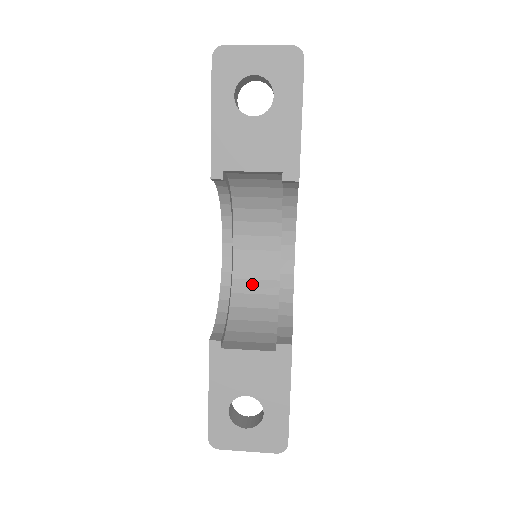
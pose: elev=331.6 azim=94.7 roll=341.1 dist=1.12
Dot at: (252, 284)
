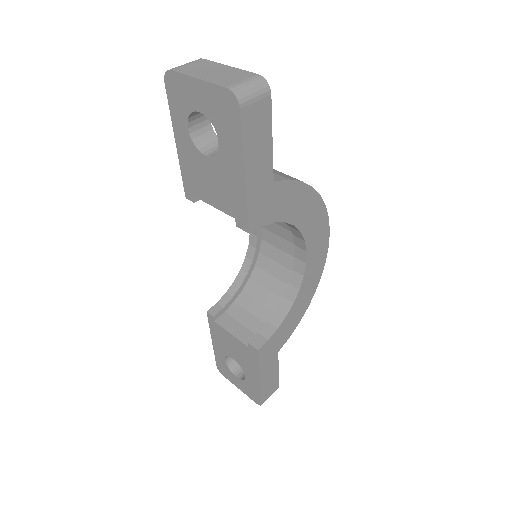
Dot at: (273, 265)
